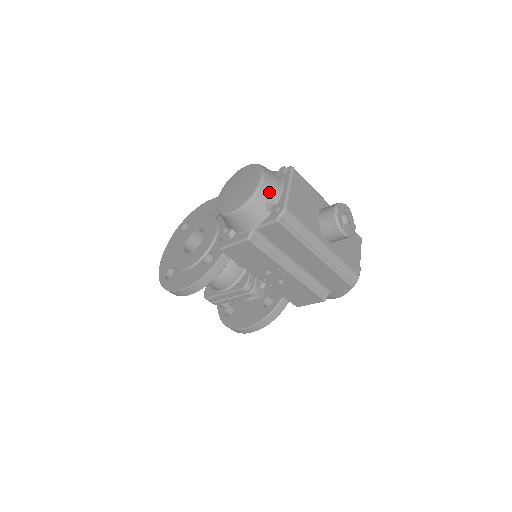
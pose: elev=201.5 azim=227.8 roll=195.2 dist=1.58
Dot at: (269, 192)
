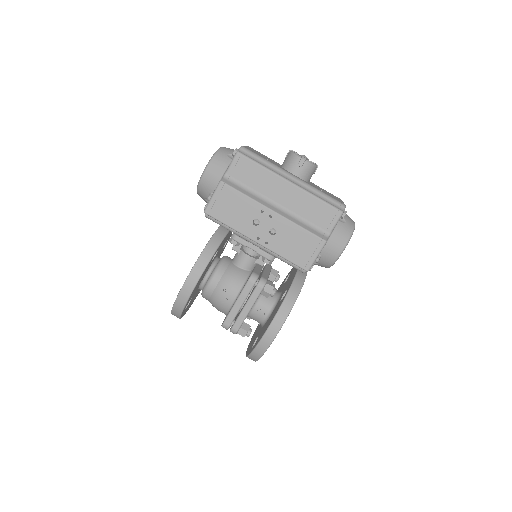
Dot at: (229, 150)
